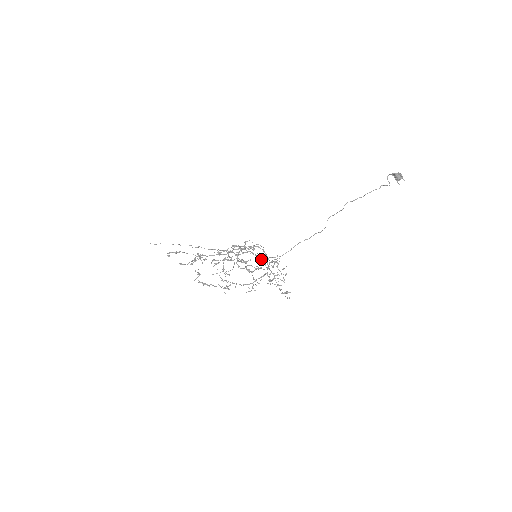
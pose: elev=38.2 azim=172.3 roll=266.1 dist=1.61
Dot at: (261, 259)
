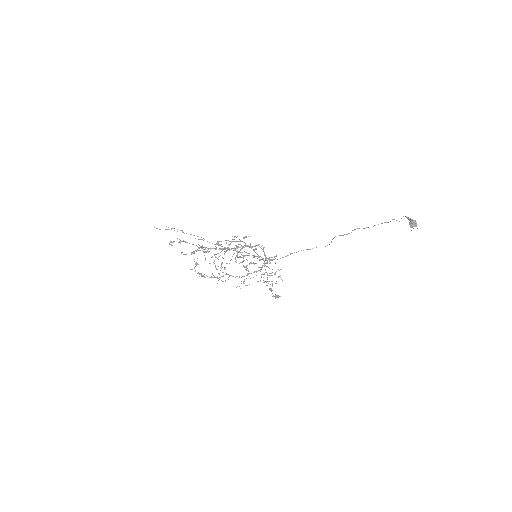
Dot at: (260, 259)
